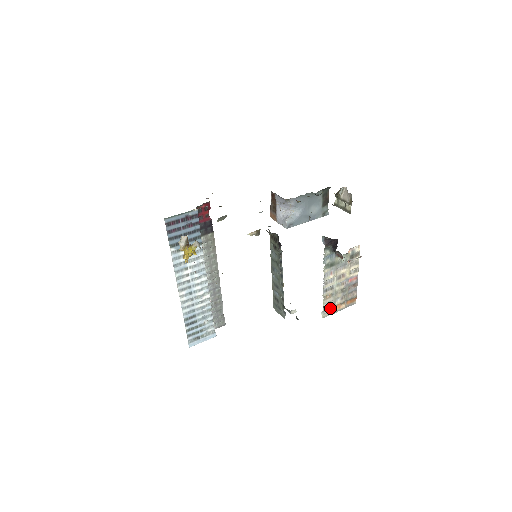
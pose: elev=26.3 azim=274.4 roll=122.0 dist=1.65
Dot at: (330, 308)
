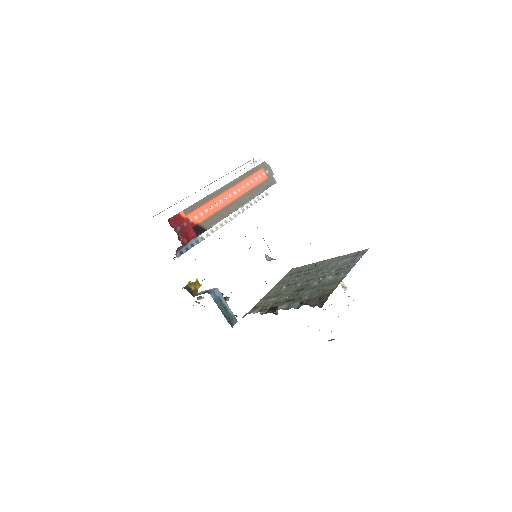
Dot at: occluded
